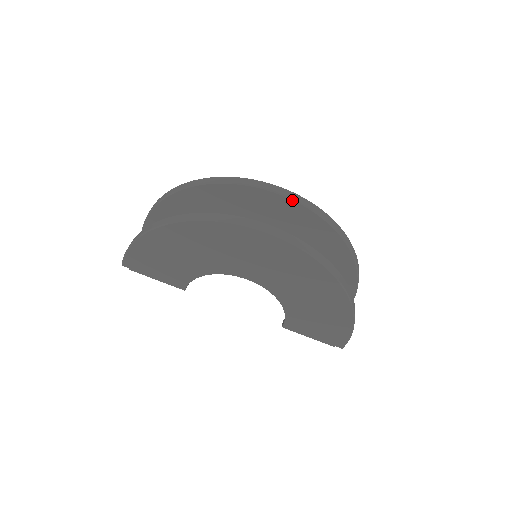
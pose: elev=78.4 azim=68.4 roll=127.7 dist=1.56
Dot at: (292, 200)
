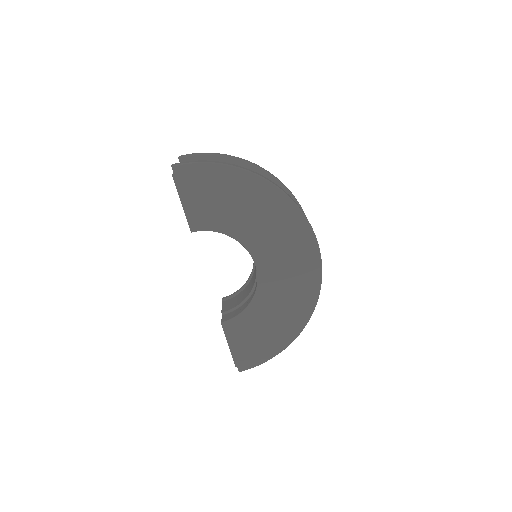
Dot at: occluded
